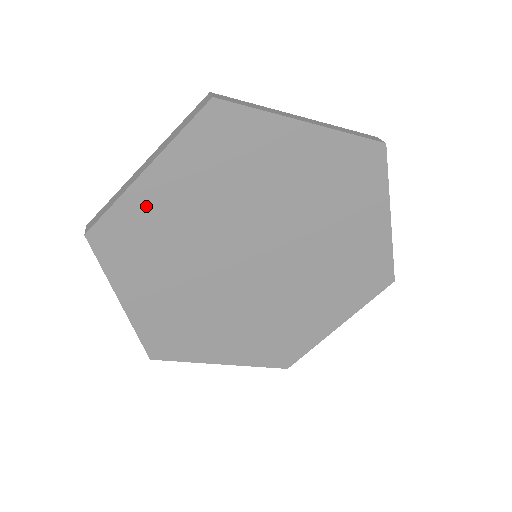
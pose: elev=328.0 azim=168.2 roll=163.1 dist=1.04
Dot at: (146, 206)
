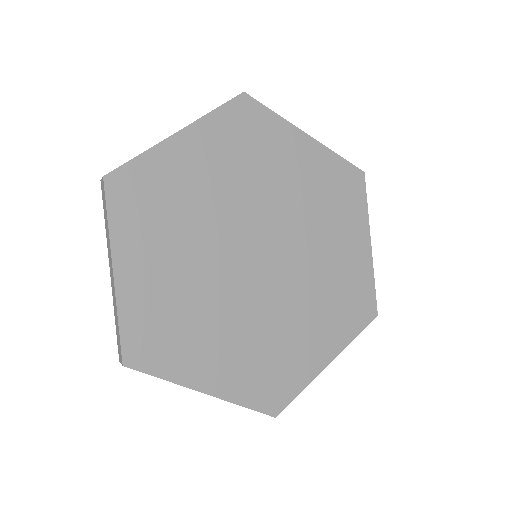
Dot at: (142, 297)
